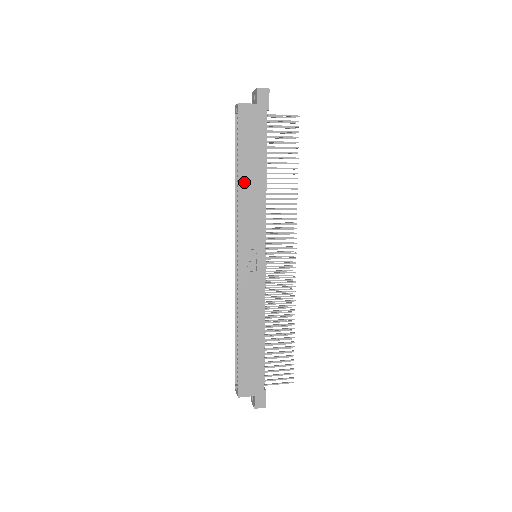
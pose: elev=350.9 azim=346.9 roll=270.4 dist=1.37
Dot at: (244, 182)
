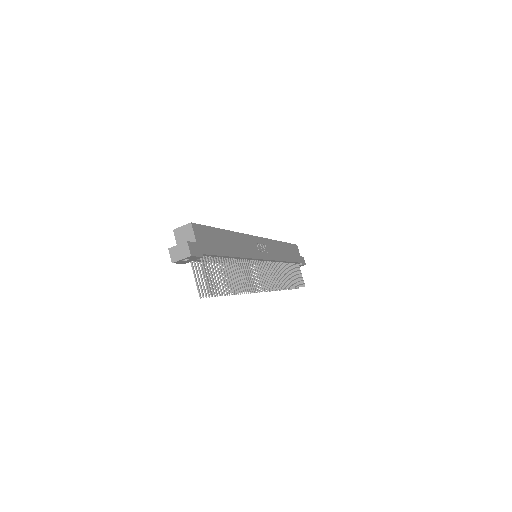
Dot at: (281, 245)
